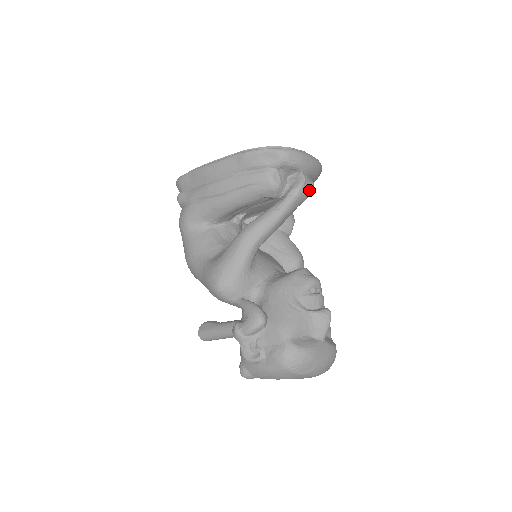
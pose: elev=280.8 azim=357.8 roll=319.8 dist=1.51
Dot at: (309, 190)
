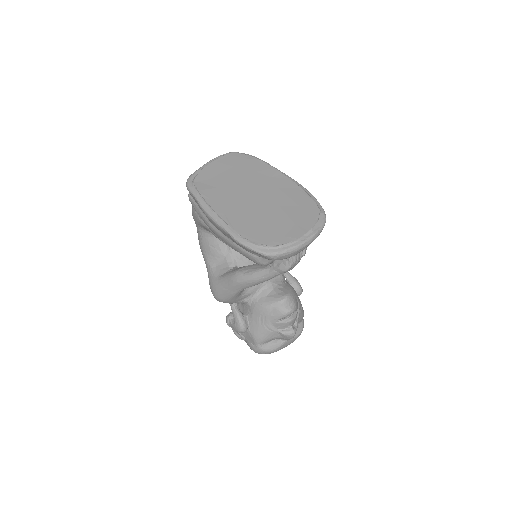
Dot at: (297, 263)
